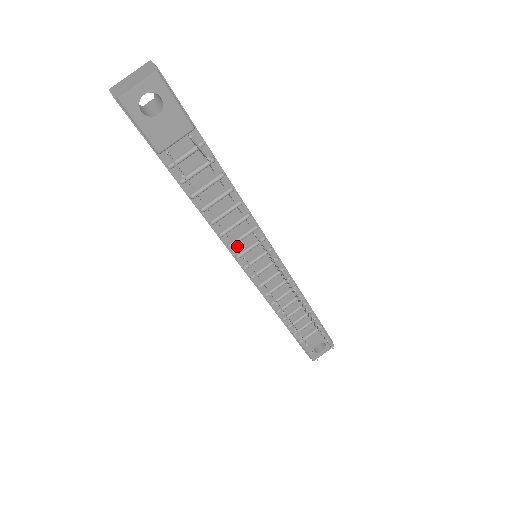
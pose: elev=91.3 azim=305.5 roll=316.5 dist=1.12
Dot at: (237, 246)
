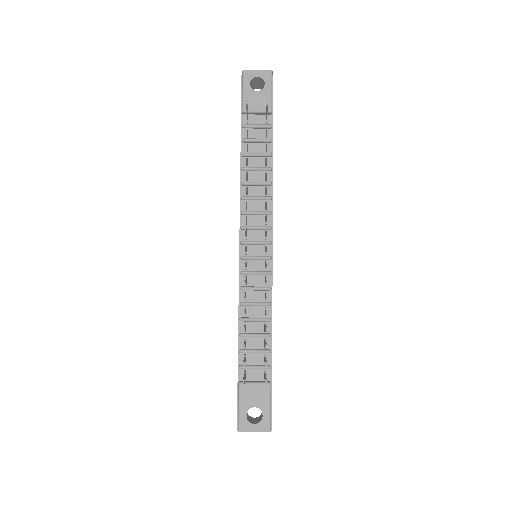
Dot at: (248, 219)
